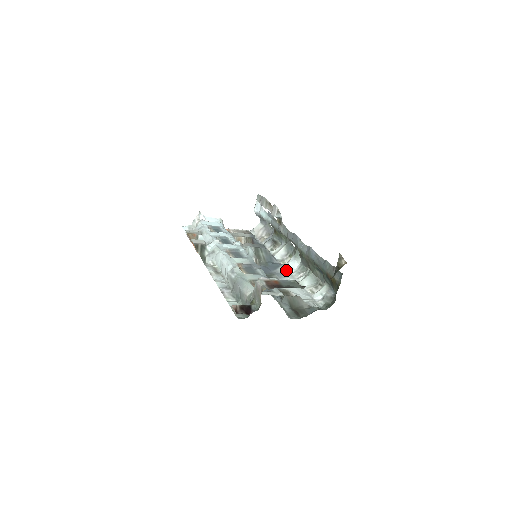
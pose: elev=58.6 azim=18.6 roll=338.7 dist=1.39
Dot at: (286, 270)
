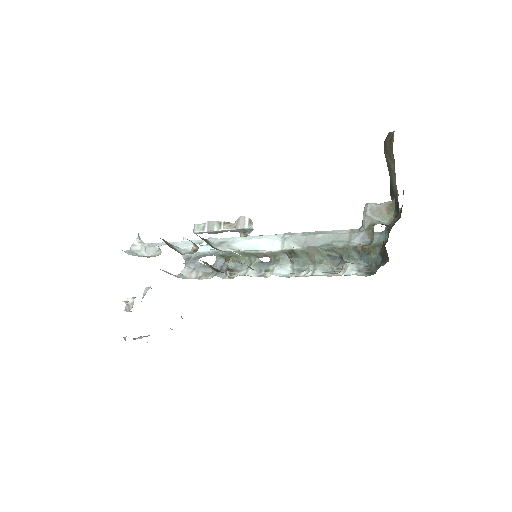
Dot at: (280, 276)
